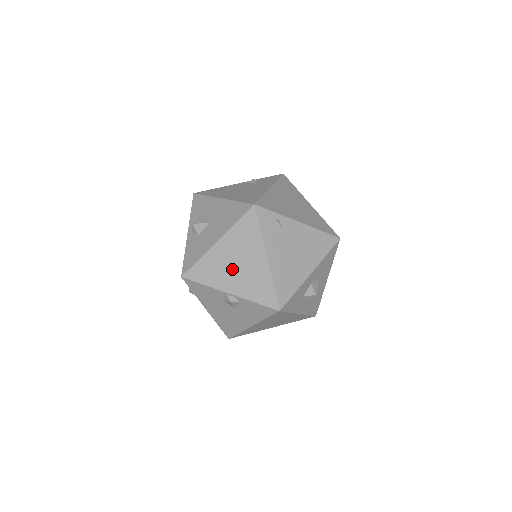
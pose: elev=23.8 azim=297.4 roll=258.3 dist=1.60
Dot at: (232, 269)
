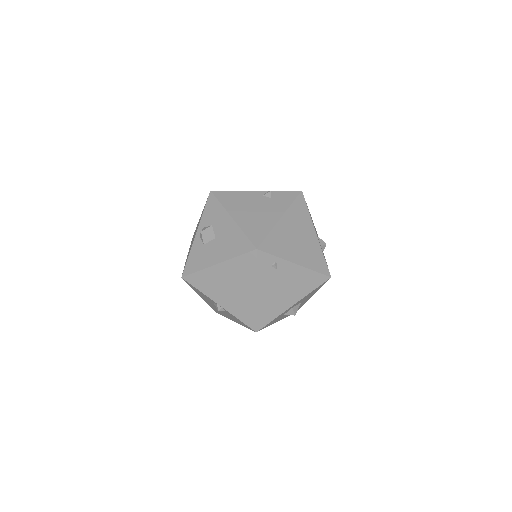
Dot at: (225, 289)
